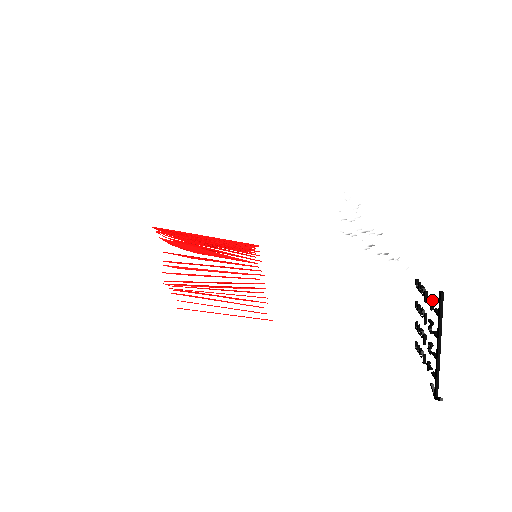
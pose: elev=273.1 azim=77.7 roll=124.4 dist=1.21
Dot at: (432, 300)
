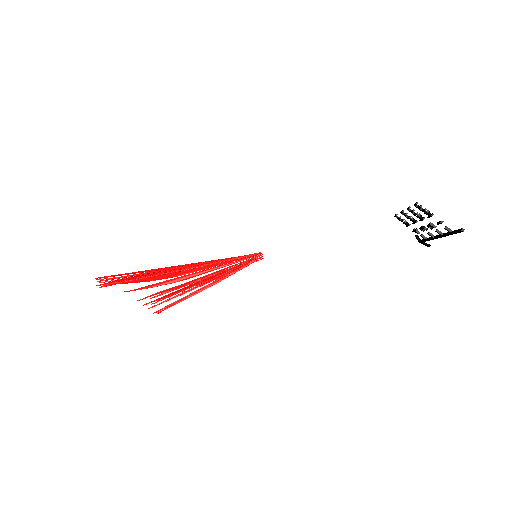
Dot at: occluded
